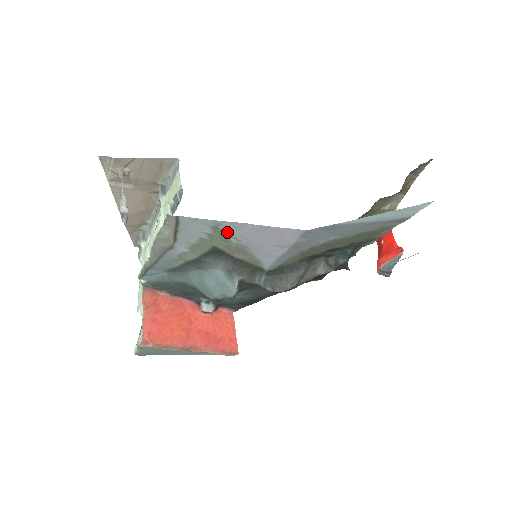
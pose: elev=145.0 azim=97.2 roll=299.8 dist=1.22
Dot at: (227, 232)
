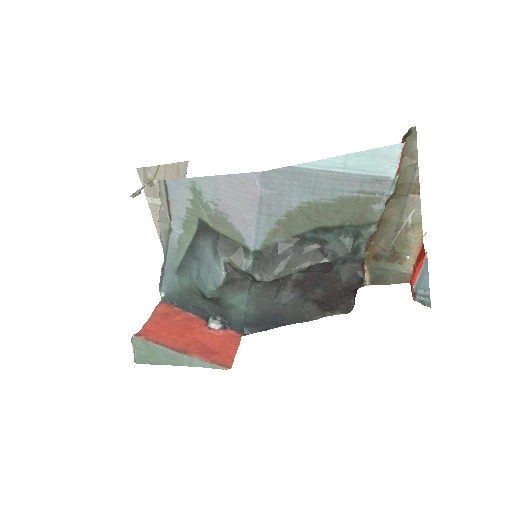
Dot at: (204, 194)
